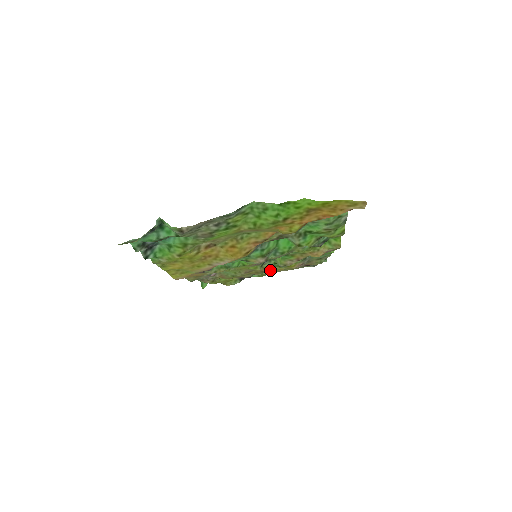
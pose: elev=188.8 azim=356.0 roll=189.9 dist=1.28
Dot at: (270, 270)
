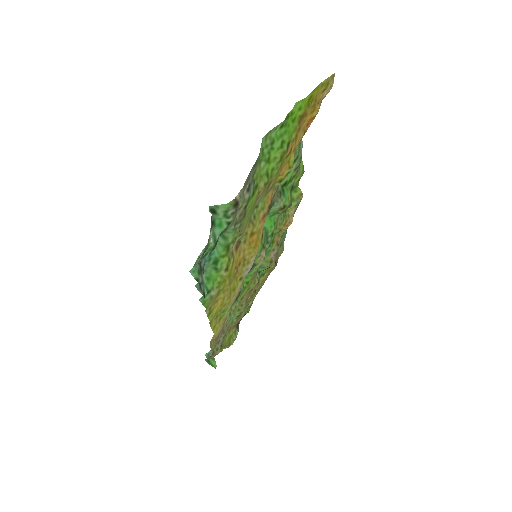
Dot at: occluded
